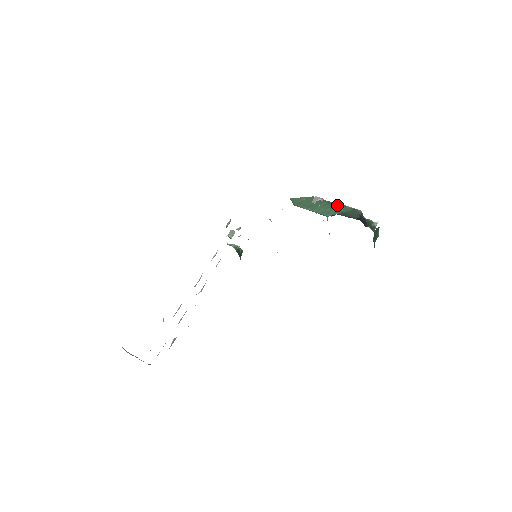
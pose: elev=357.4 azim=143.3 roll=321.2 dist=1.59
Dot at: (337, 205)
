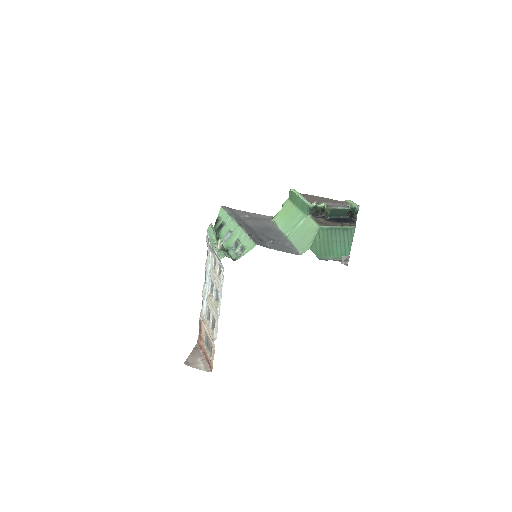
Dot at: (342, 230)
